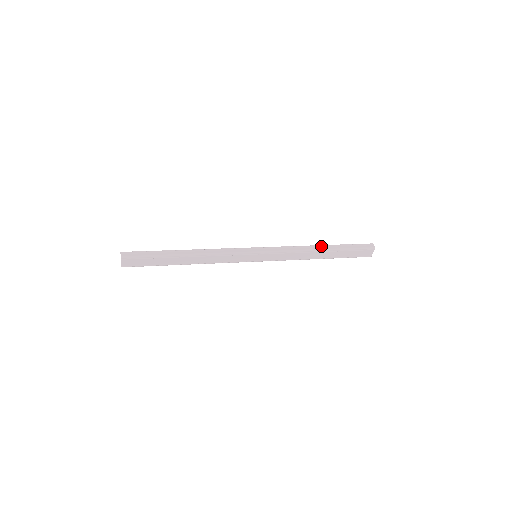
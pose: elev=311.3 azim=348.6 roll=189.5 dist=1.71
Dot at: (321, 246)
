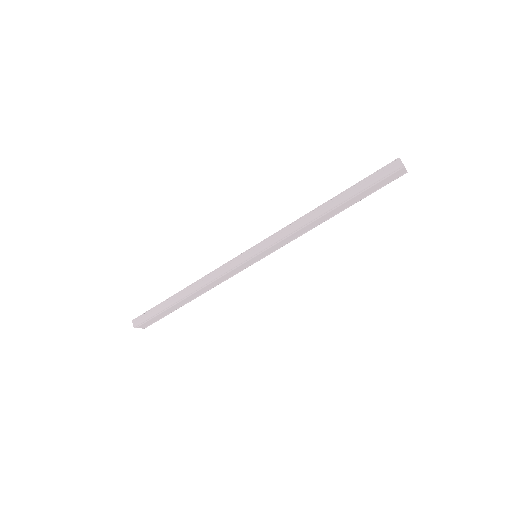
Dot at: (325, 205)
